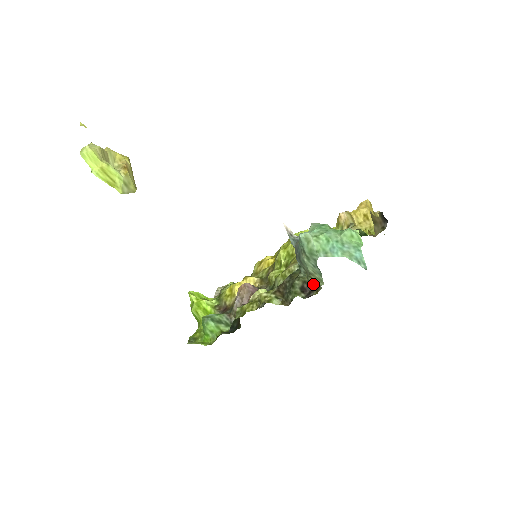
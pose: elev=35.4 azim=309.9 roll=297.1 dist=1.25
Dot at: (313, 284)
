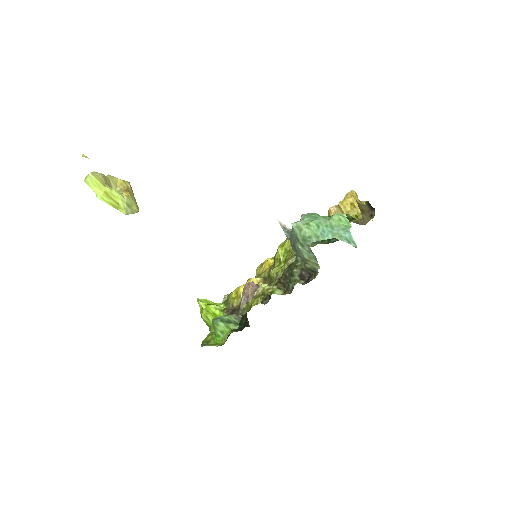
Dot at: (310, 270)
